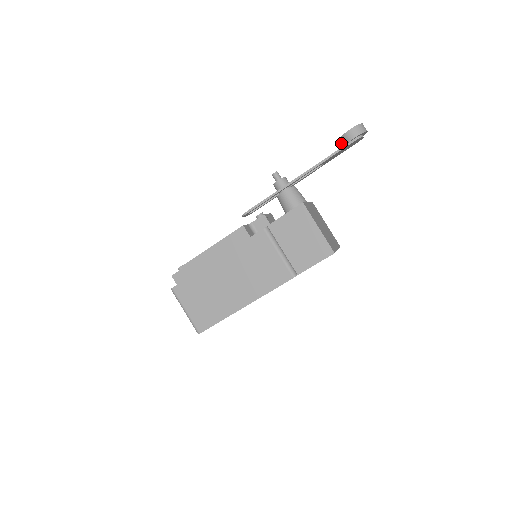
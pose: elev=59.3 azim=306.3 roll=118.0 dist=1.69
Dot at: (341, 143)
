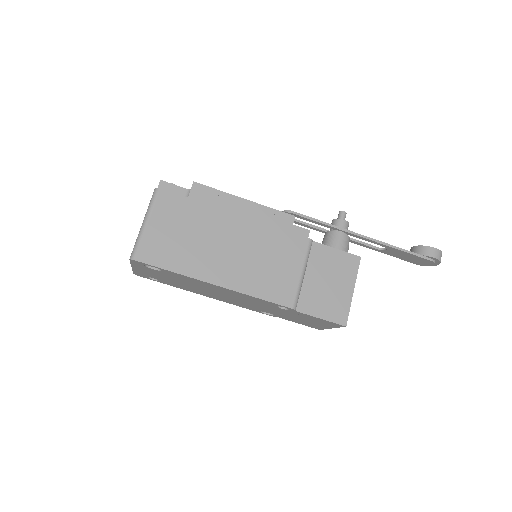
Dot at: (415, 250)
